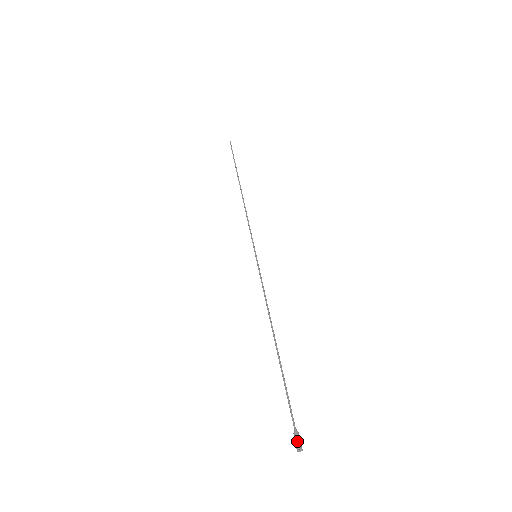
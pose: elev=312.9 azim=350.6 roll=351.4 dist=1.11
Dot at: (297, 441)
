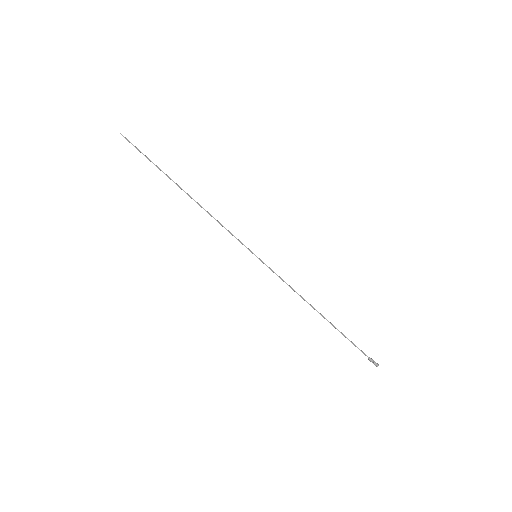
Dot at: occluded
